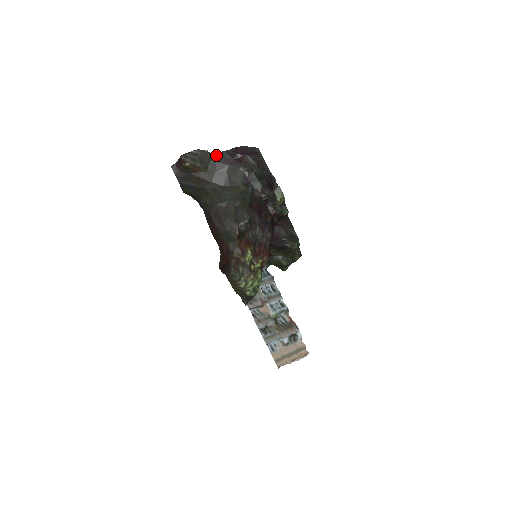
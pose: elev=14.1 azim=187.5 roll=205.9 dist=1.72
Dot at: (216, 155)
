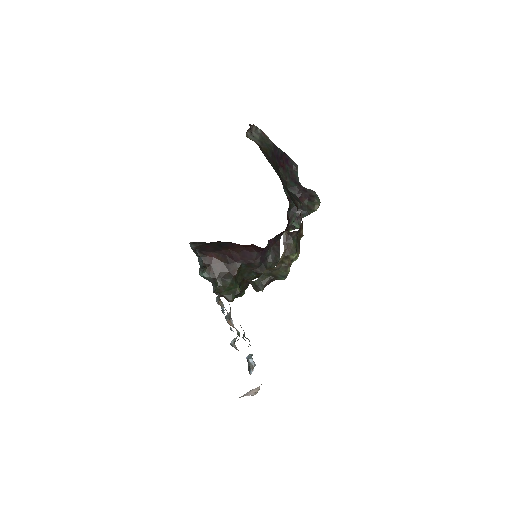
Dot at: (274, 146)
